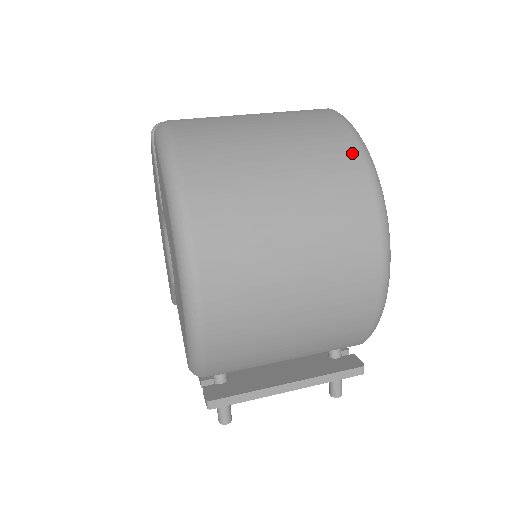
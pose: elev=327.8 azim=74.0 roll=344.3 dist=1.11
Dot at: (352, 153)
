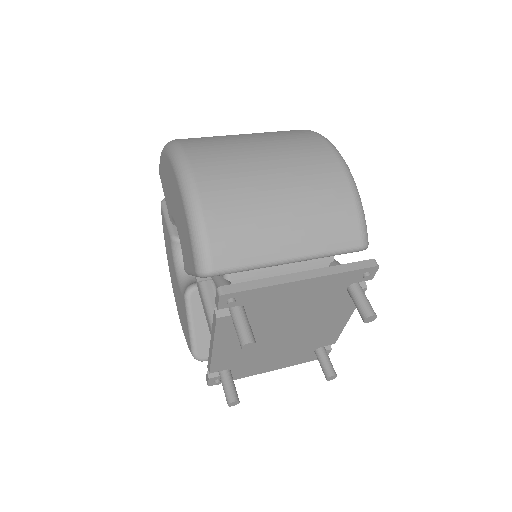
Dot at: occluded
